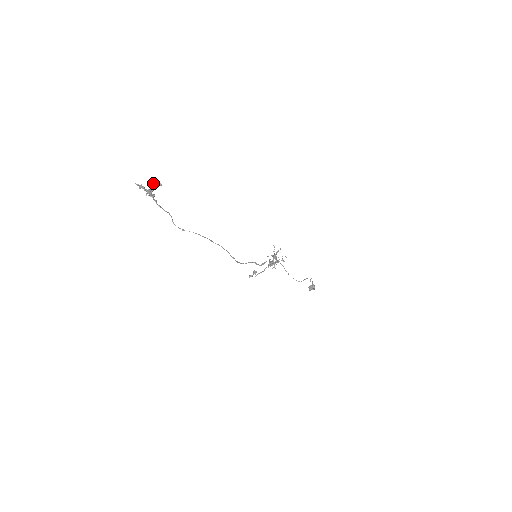
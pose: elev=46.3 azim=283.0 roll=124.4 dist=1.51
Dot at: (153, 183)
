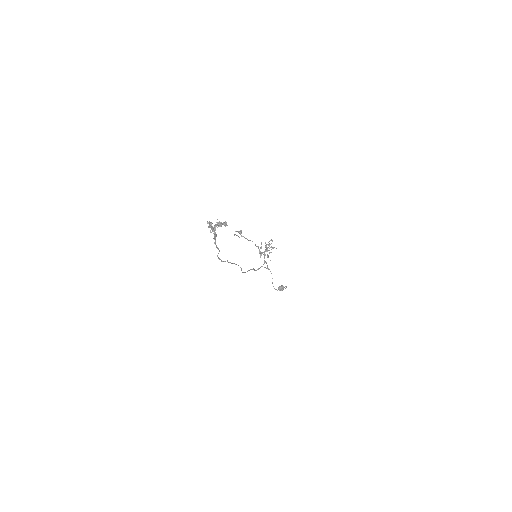
Dot at: (221, 224)
